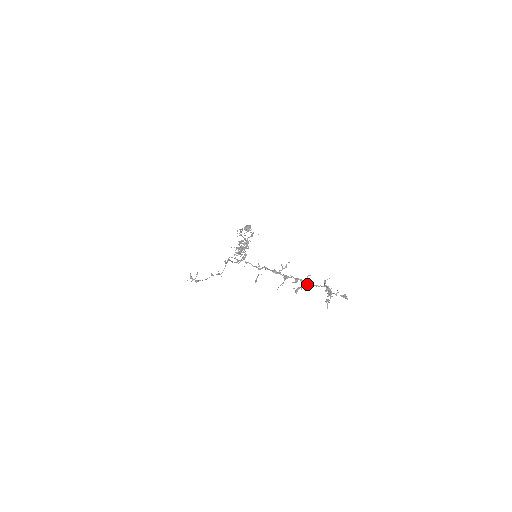
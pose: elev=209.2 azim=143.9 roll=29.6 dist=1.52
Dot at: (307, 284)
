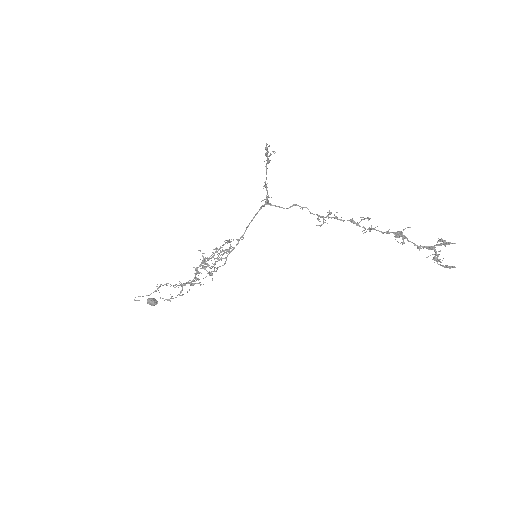
Dot at: (405, 236)
